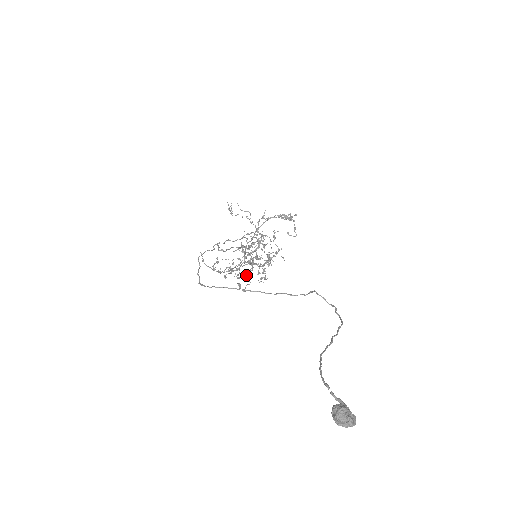
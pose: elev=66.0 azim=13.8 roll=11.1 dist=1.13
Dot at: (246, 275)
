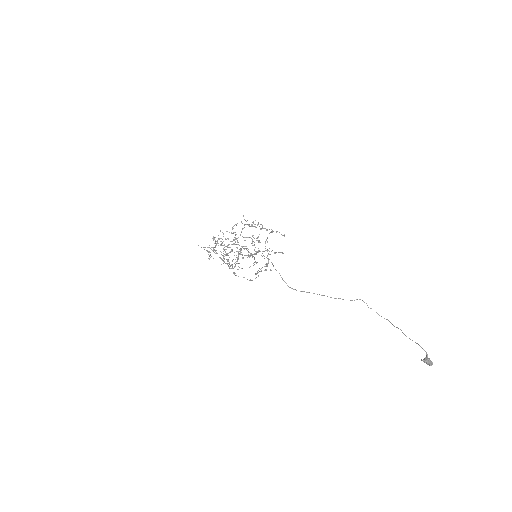
Dot at: occluded
